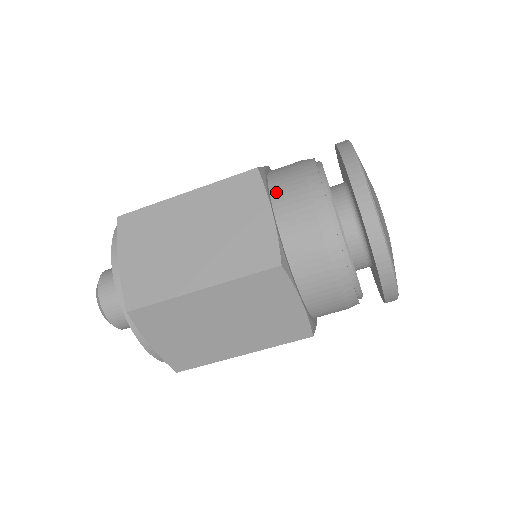
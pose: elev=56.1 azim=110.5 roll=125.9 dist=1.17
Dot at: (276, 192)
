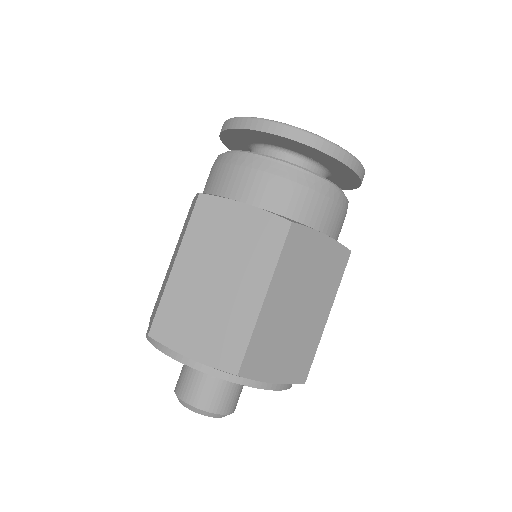
Dot at: occluded
